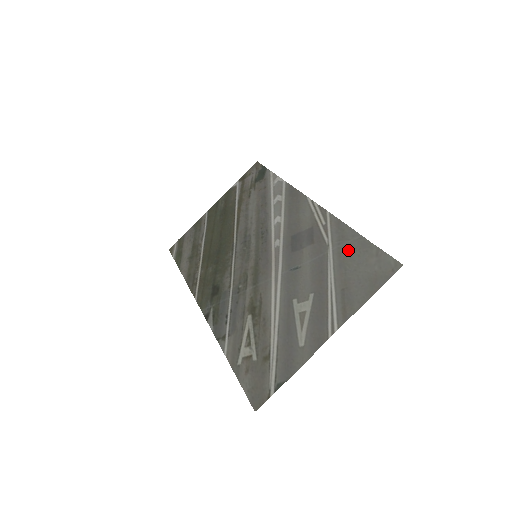
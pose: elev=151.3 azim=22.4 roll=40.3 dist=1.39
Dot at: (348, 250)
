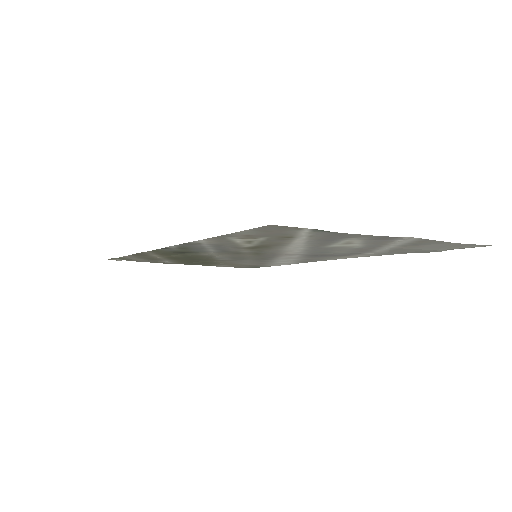
Dot at: (404, 251)
